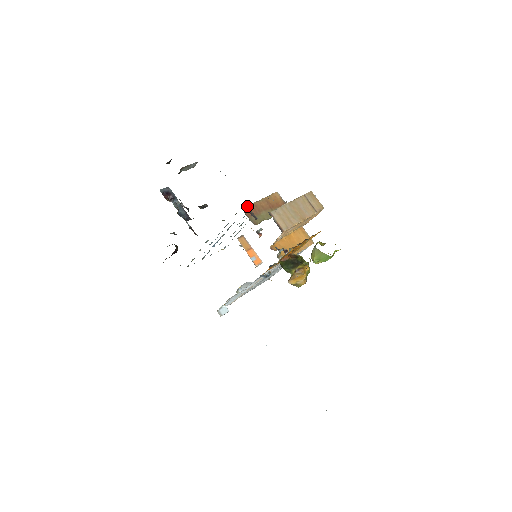
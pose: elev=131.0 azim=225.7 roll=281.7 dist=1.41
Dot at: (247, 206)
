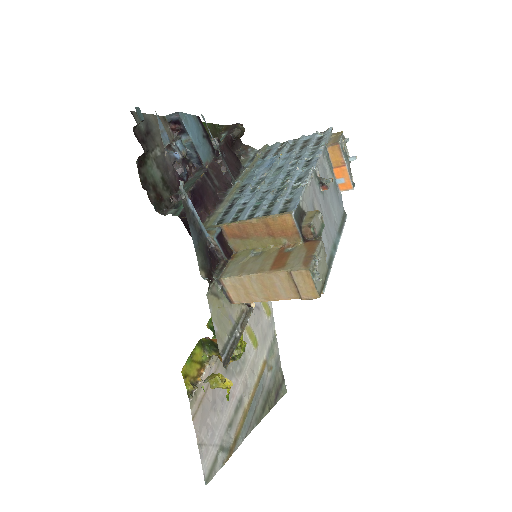
Dot at: (213, 241)
